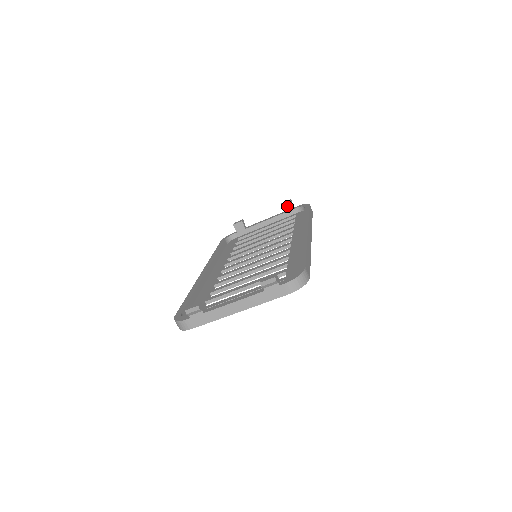
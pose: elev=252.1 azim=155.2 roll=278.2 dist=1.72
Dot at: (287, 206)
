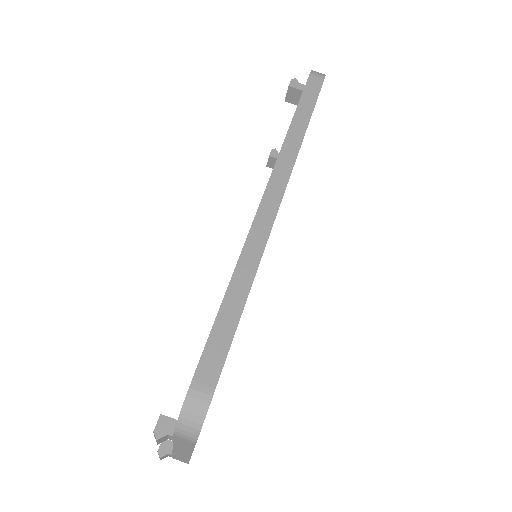
Dot at: (293, 96)
